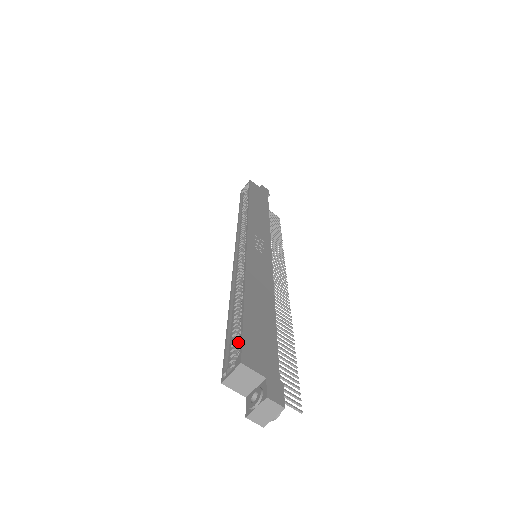
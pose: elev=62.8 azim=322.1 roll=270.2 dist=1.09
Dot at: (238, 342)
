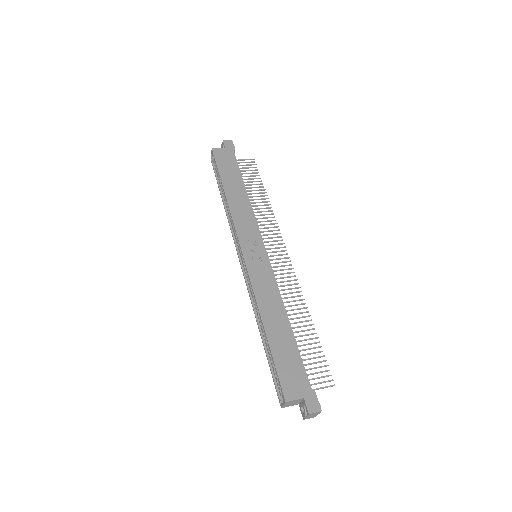
Dot at: occluded
